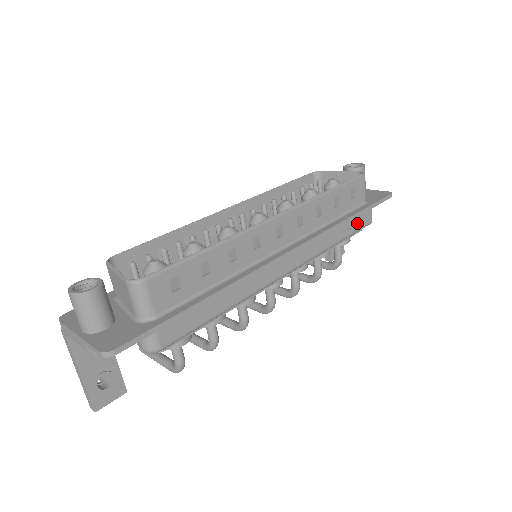
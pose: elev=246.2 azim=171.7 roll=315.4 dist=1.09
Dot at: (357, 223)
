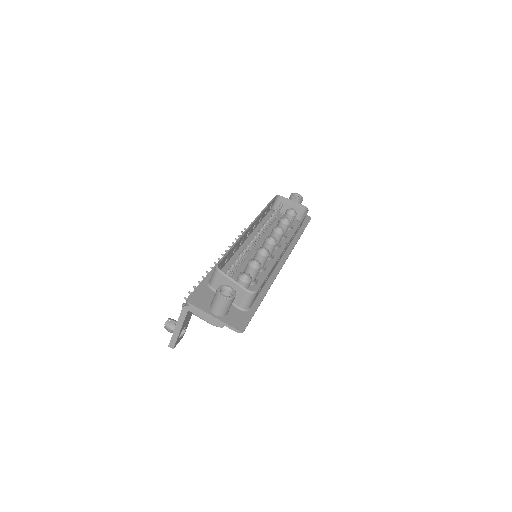
Dot at: occluded
